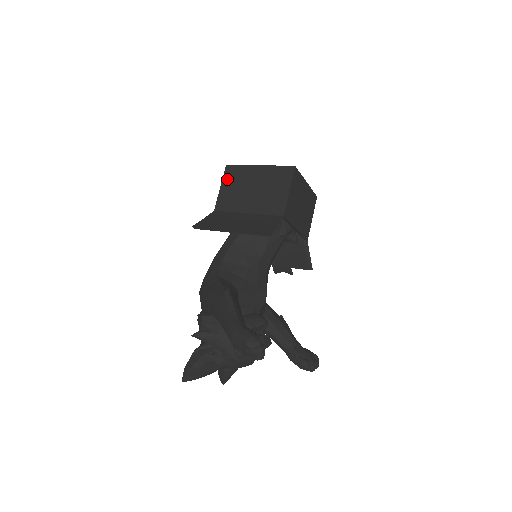
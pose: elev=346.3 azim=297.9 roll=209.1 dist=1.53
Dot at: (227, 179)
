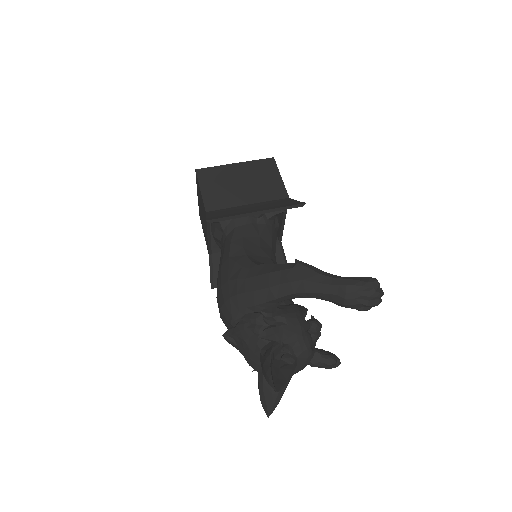
Dot at: (205, 181)
